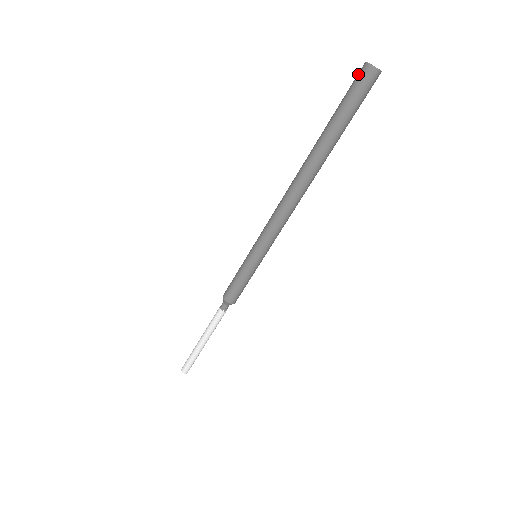
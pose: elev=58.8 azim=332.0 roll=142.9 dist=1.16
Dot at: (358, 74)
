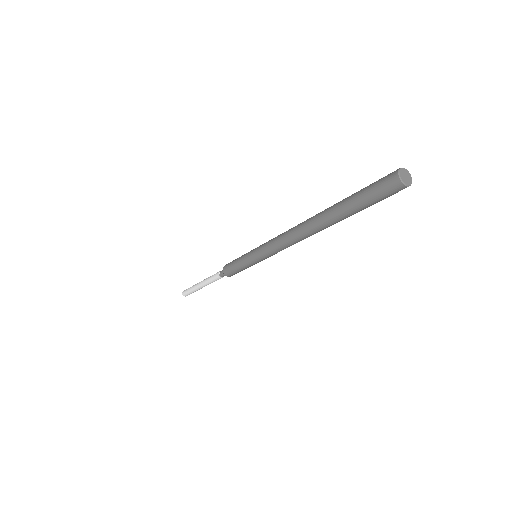
Dot at: (387, 177)
